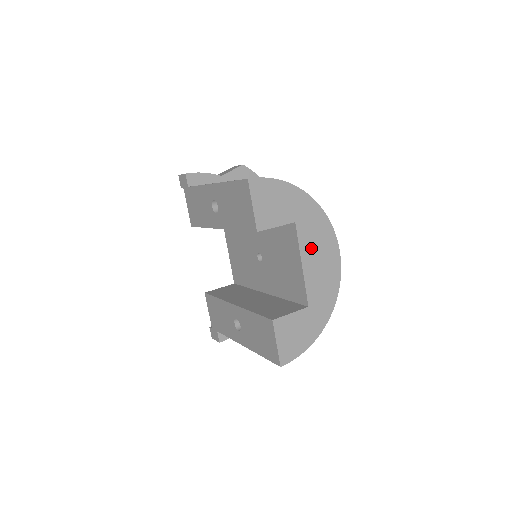
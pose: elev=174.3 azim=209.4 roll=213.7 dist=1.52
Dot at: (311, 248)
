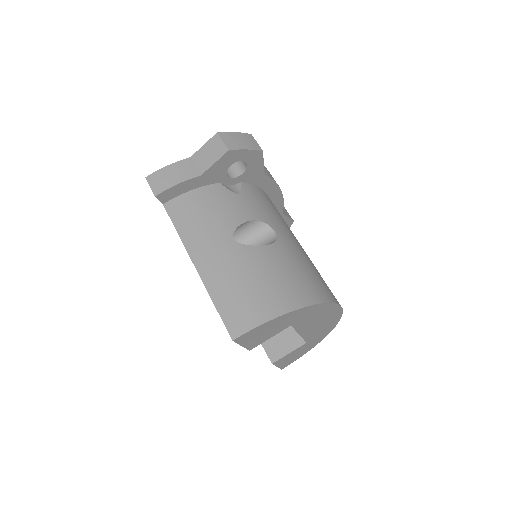
Dot at: (309, 324)
